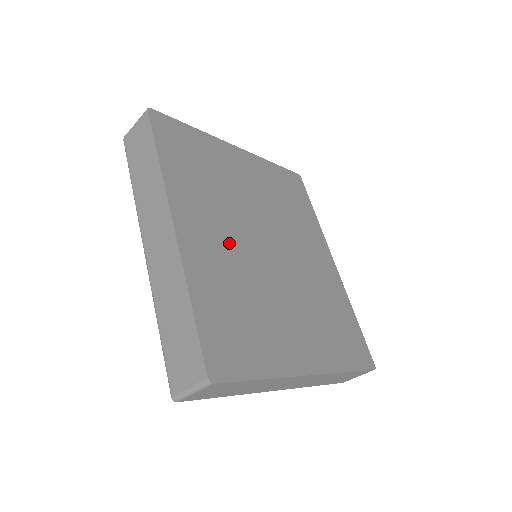
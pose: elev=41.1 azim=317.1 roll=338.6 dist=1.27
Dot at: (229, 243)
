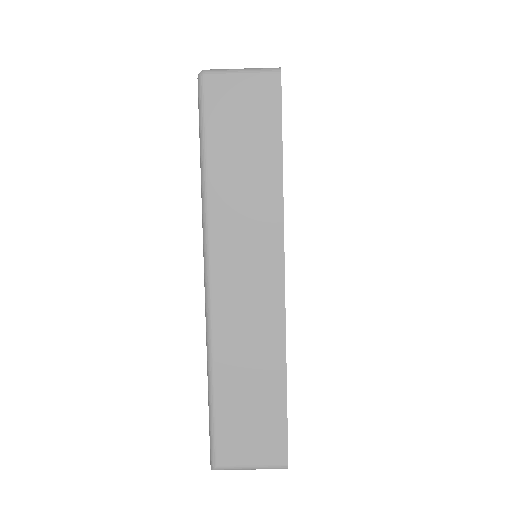
Dot at: occluded
